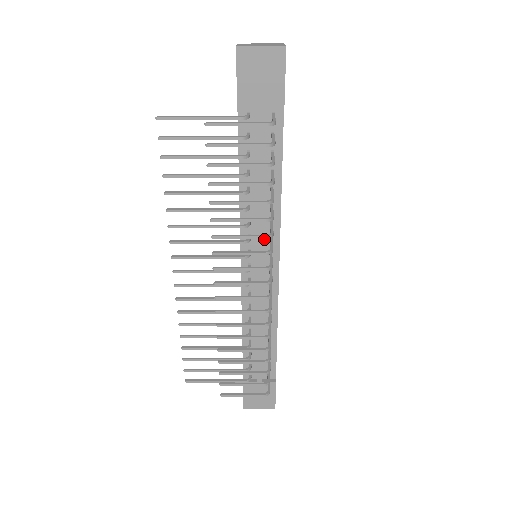
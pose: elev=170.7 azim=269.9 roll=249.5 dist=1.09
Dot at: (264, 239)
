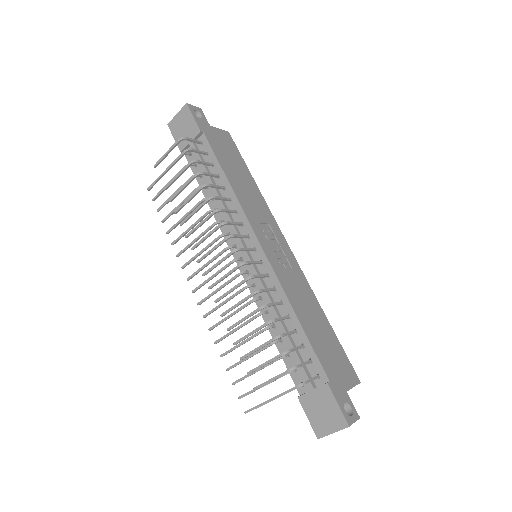
Dot at: (239, 230)
